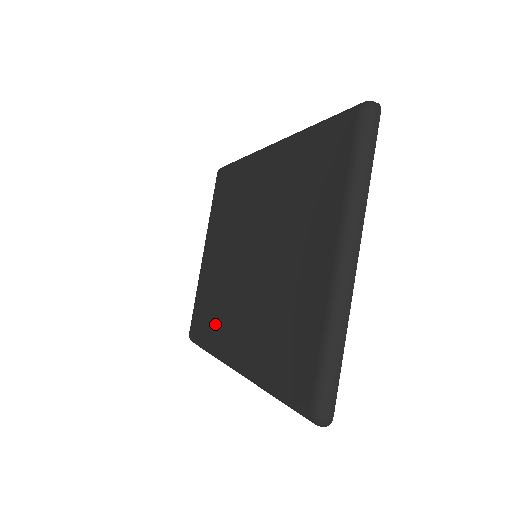
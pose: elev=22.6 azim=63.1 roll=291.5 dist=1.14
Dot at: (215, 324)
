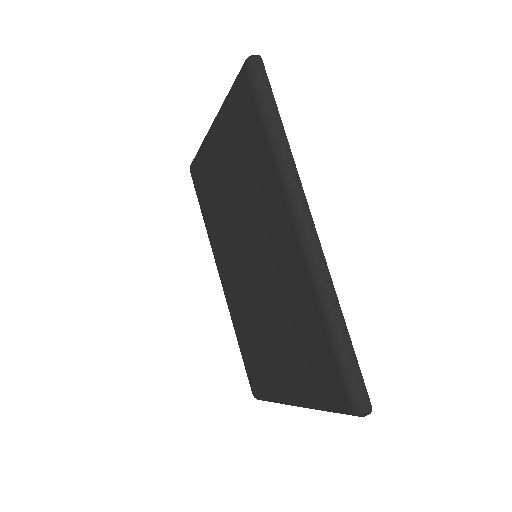
Dot at: (213, 226)
